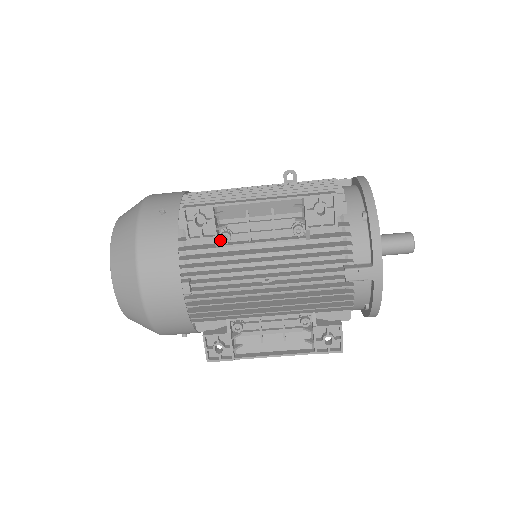
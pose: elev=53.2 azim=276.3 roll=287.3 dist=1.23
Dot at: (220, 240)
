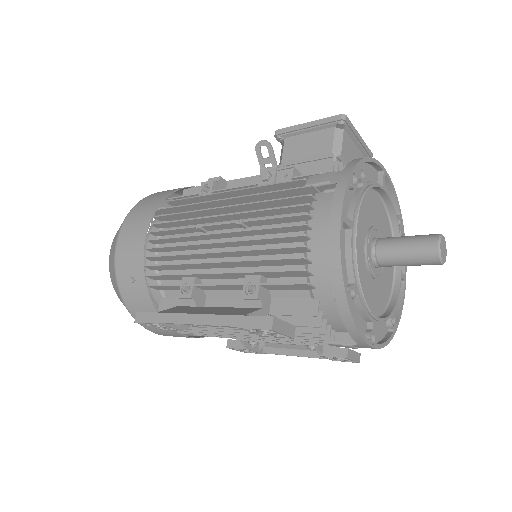
Dot at: occluded
